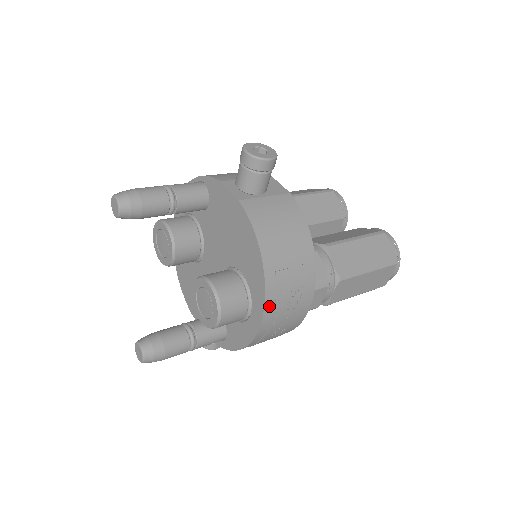
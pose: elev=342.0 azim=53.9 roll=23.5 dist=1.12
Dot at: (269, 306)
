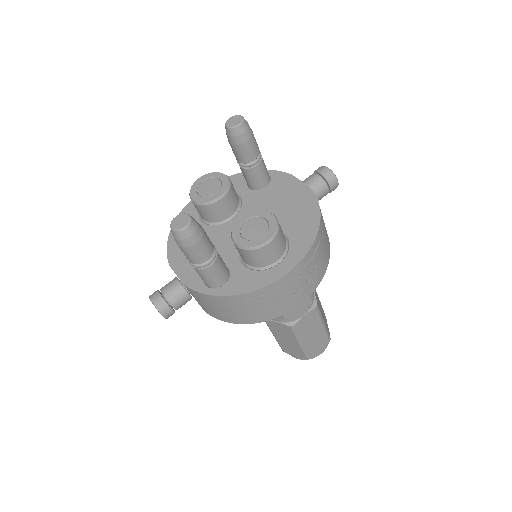
Dot at: (304, 261)
